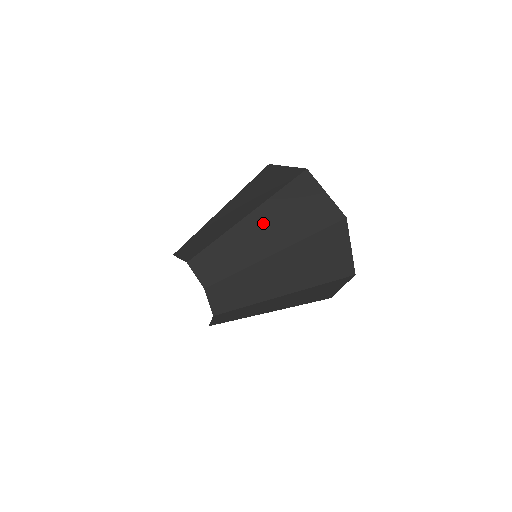
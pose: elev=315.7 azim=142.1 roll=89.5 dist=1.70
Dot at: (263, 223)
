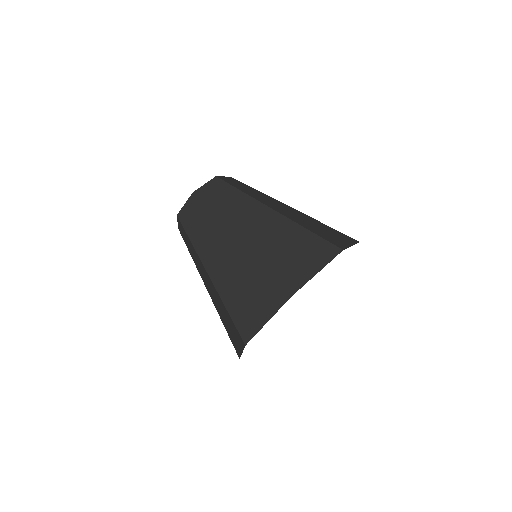
Dot at: (292, 211)
